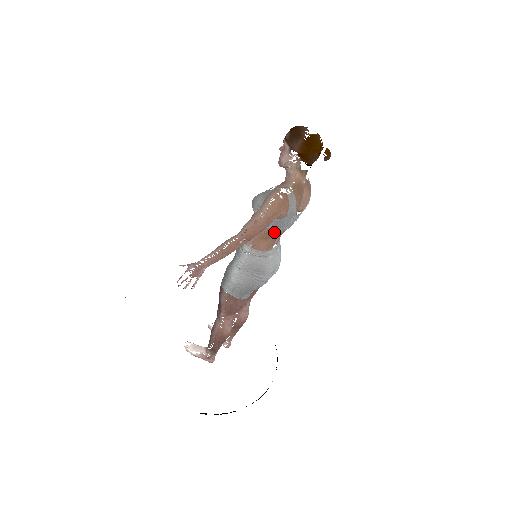
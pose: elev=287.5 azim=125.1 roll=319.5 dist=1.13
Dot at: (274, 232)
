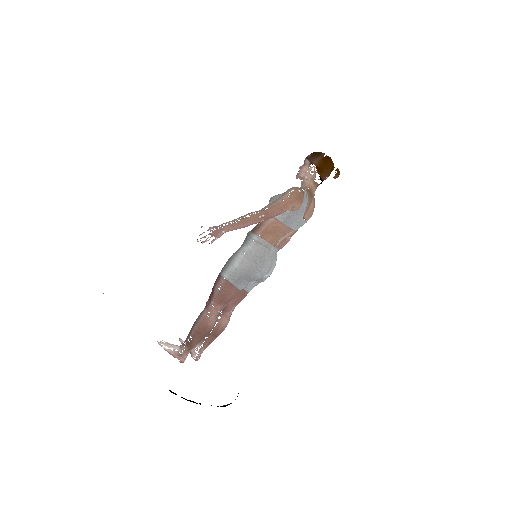
Dot at: (283, 225)
